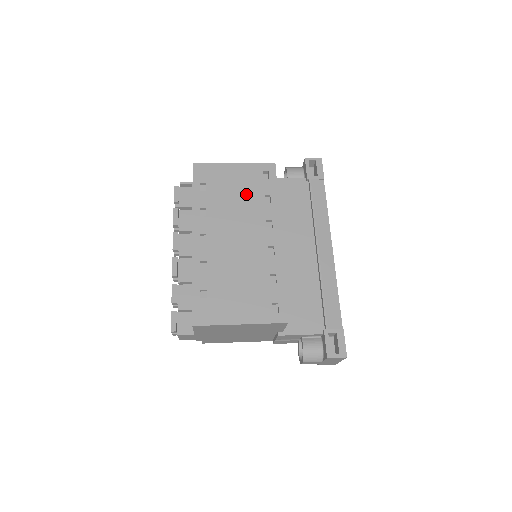
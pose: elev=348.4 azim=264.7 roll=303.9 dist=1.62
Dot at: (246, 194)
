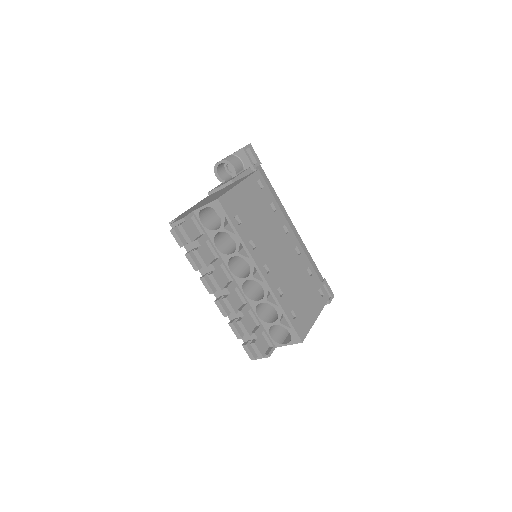
Dot at: (262, 210)
